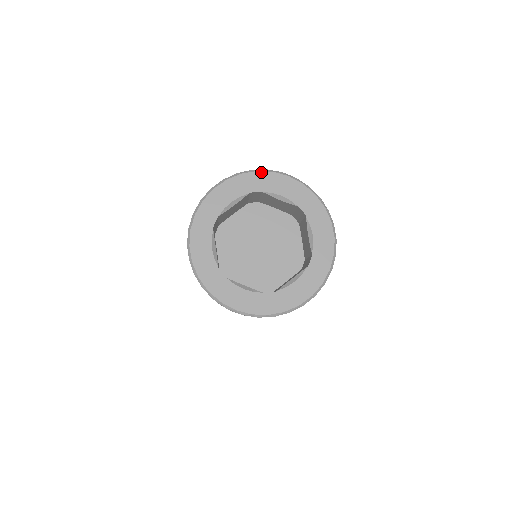
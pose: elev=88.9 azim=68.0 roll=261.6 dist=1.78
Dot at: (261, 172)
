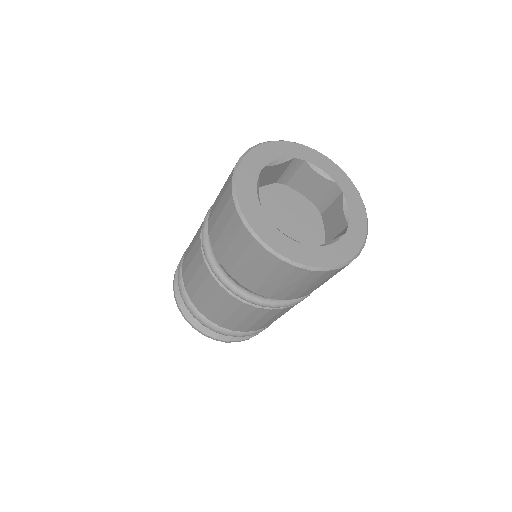
Dot at: (305, 146)
